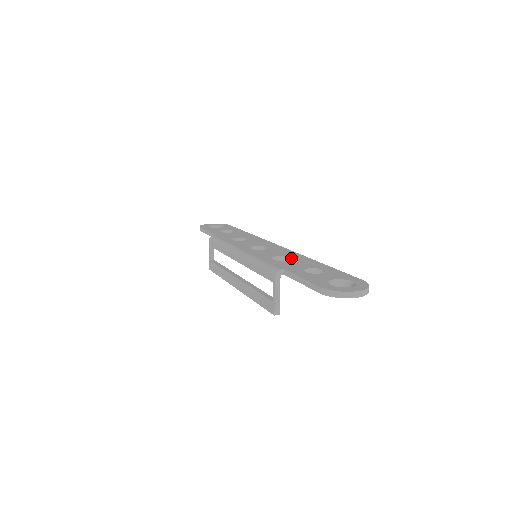
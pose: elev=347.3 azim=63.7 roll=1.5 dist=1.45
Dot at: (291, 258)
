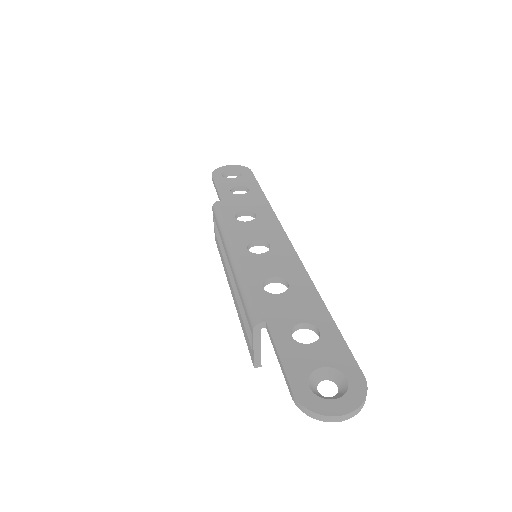
Dot at: (289, 286)
